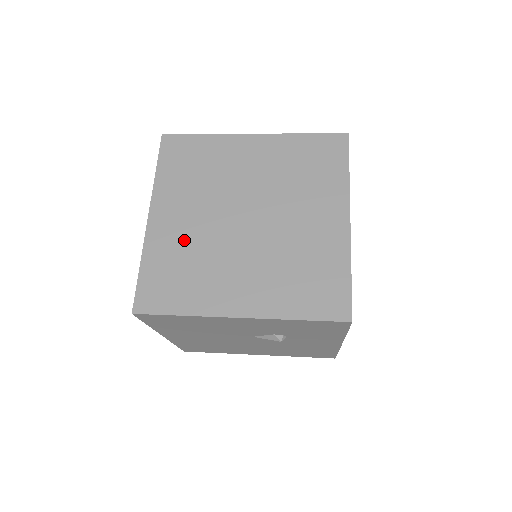
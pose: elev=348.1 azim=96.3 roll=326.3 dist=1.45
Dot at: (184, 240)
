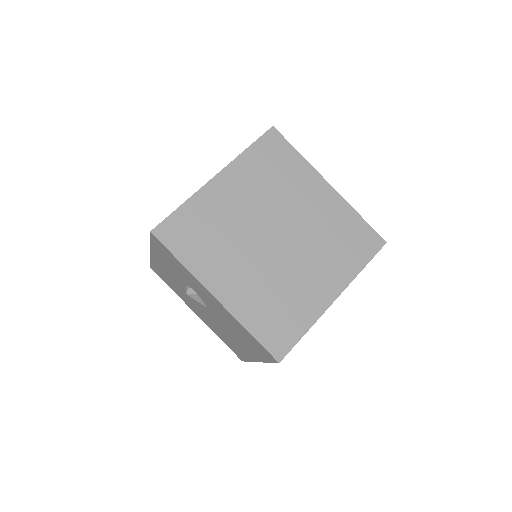
Dot at: (256, 288)
